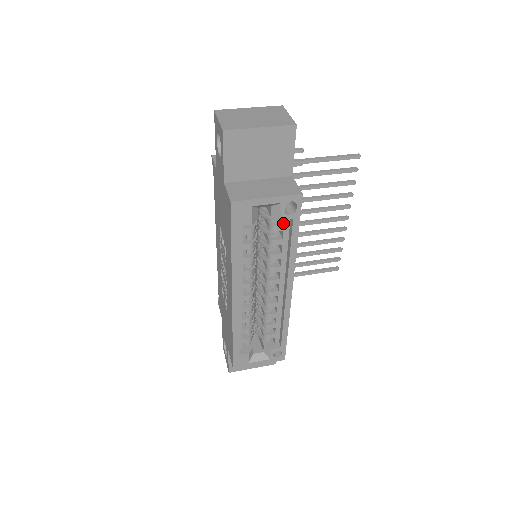
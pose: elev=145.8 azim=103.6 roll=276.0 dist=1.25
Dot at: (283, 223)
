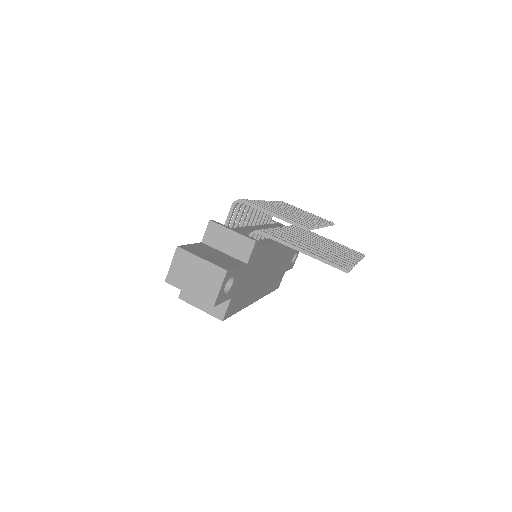
Dot at: occluded
